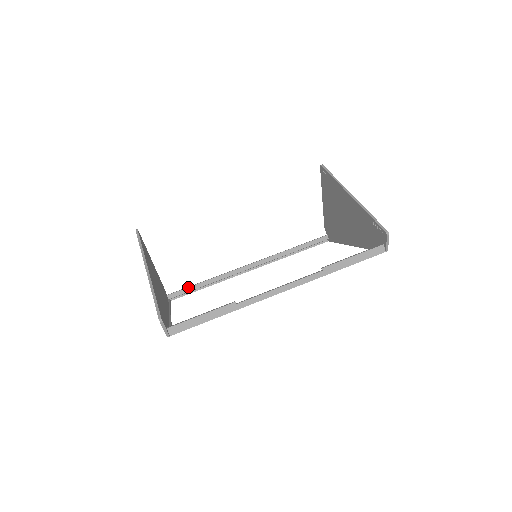
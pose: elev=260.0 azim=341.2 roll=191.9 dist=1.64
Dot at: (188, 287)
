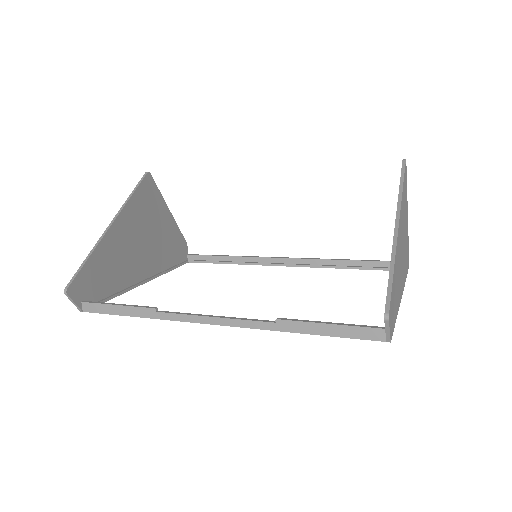
Dot at: (210, 255)
